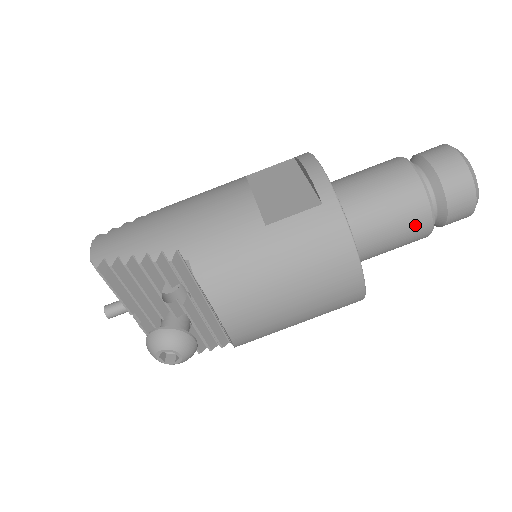
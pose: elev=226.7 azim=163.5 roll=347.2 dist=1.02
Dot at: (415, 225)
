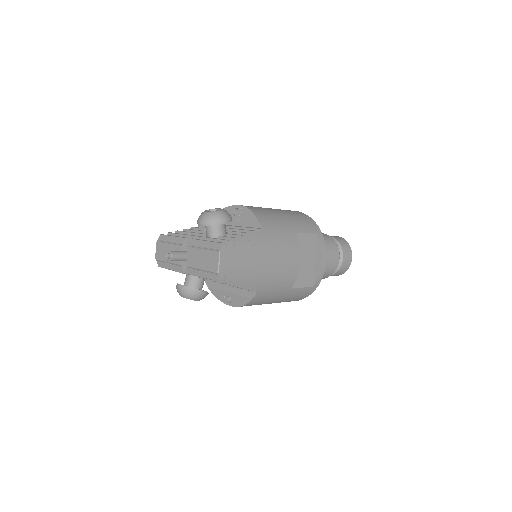
Dot at: occluded
